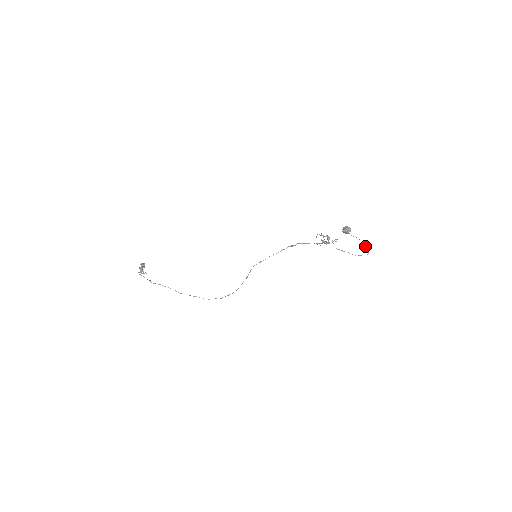
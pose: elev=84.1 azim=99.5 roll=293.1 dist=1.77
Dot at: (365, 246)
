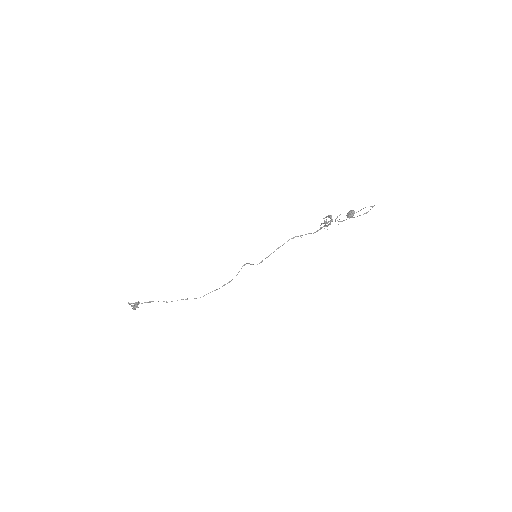
Dot at: (370, 206)
